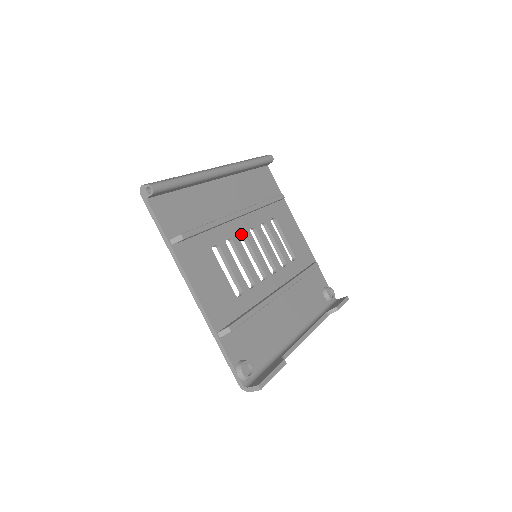
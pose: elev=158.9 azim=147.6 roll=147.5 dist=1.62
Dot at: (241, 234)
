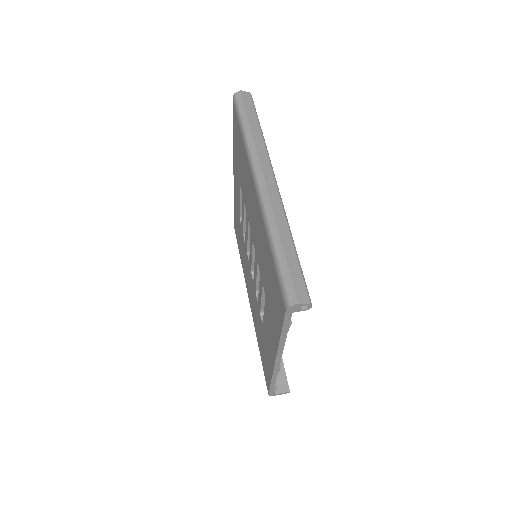
Dot at: occluded
